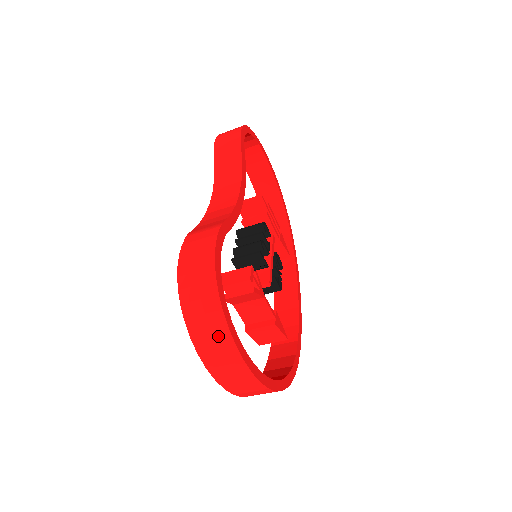
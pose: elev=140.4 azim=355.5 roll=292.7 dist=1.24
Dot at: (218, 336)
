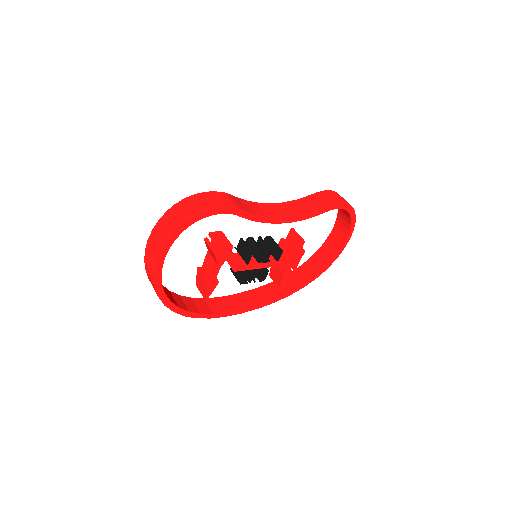
Dot at: (164, 234)
